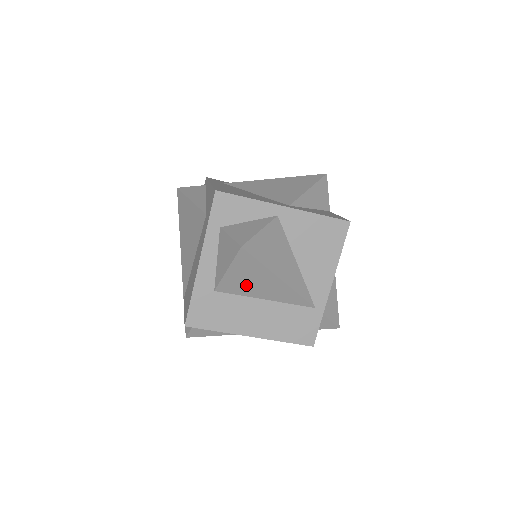
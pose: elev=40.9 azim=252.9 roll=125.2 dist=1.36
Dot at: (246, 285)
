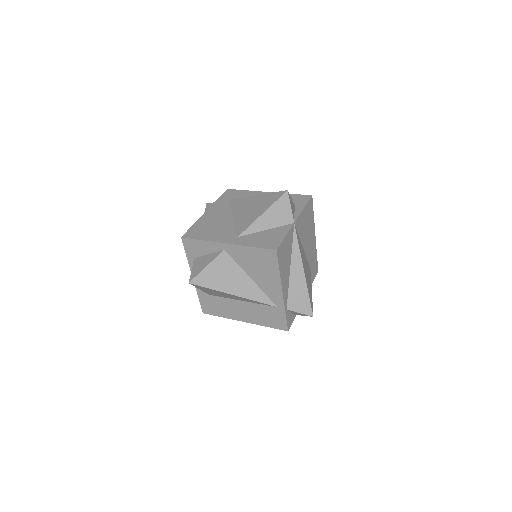
Dot at: (220, 295)
